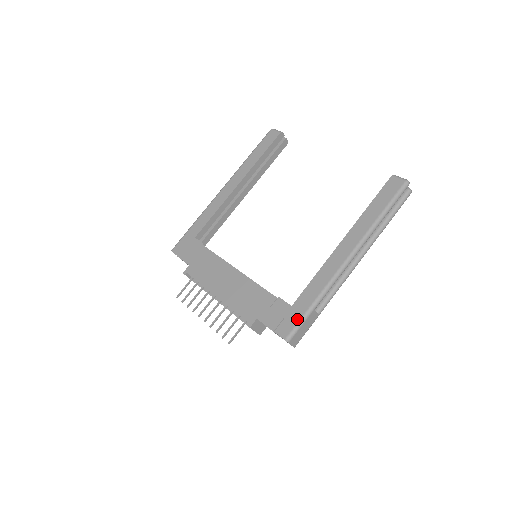
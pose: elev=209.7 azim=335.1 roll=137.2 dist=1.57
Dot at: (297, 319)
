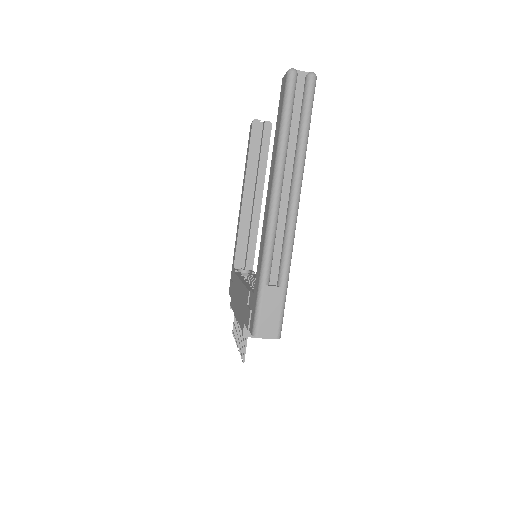
Dot at: (254, 305)
